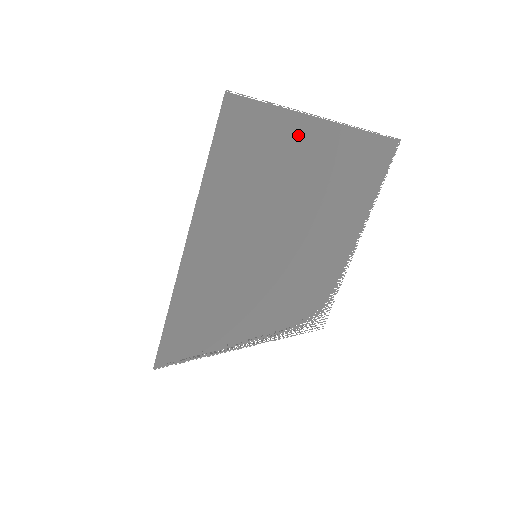
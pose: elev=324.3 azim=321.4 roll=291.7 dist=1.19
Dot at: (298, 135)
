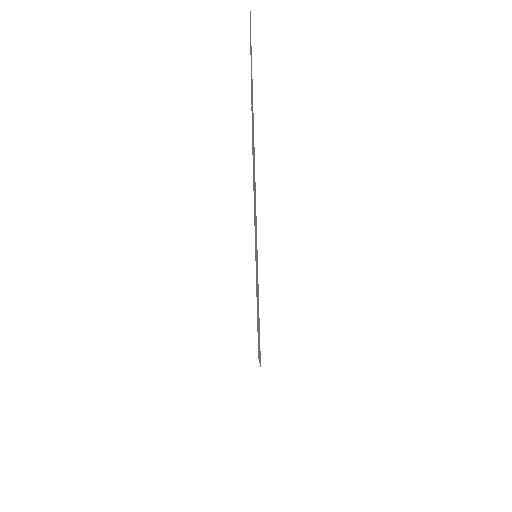
Dot at: occluded
